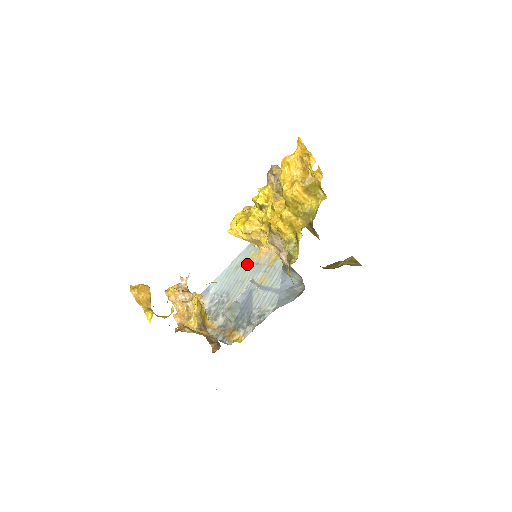
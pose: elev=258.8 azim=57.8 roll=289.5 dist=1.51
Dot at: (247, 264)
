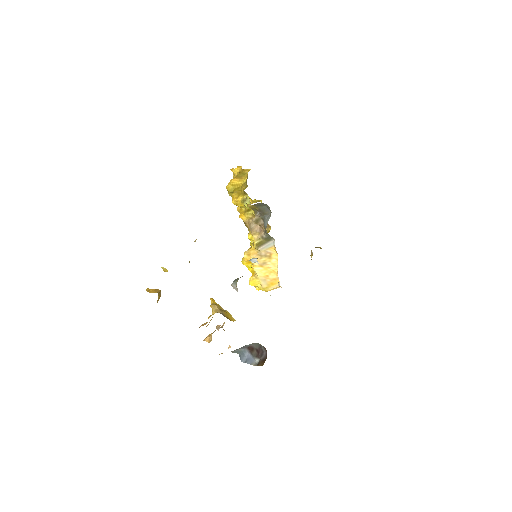
Dot at: occluded
